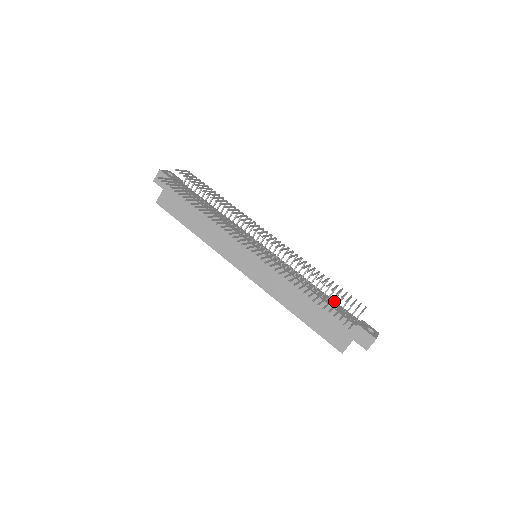
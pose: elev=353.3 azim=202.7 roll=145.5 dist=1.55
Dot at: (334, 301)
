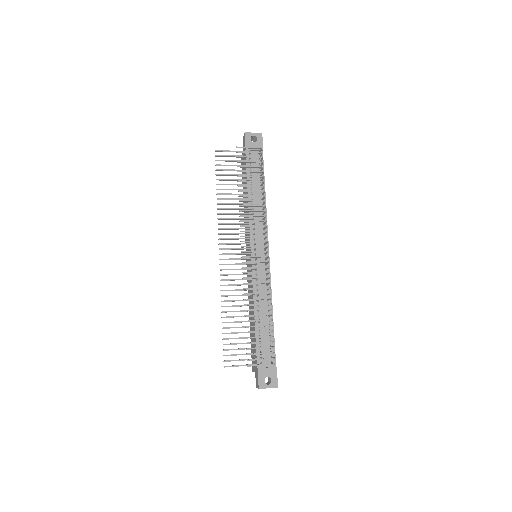
Dot at: occluded
